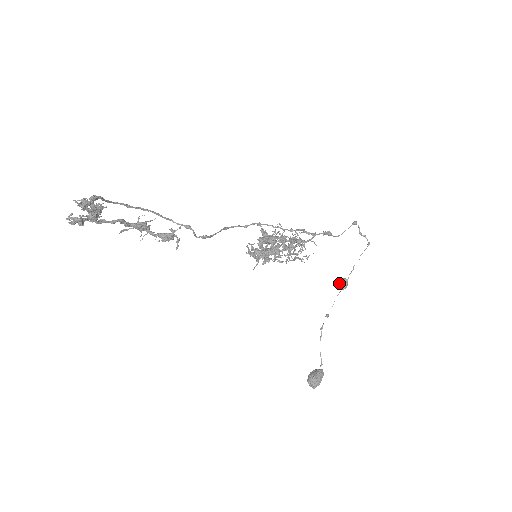
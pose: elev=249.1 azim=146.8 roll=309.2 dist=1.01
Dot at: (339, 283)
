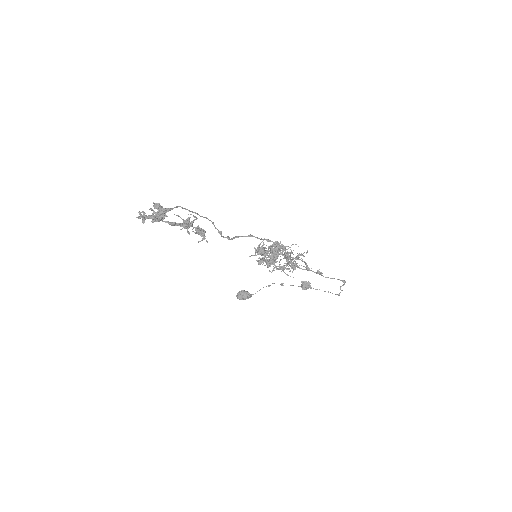
Dot at: (304, 284)
